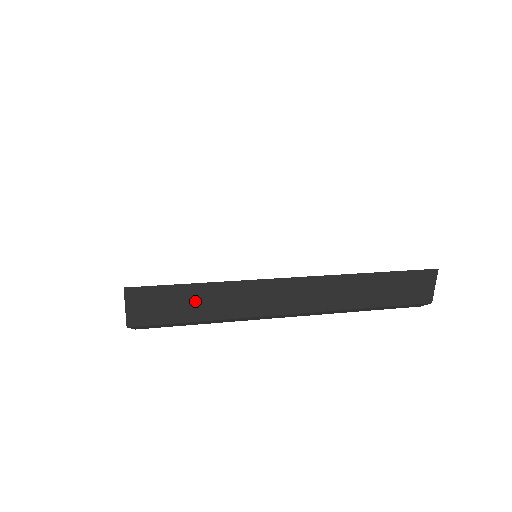
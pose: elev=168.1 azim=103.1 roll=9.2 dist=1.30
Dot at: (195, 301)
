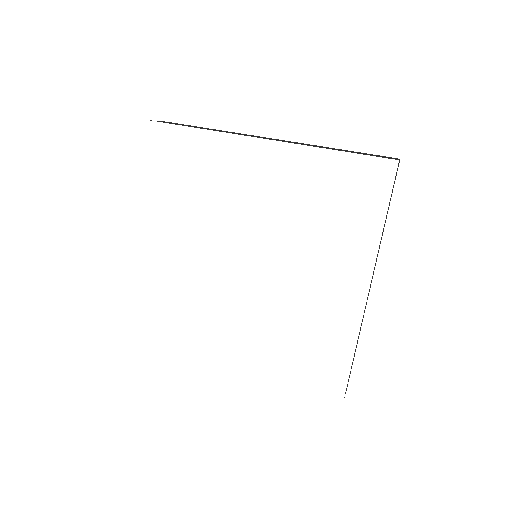
Dot at: occluded
